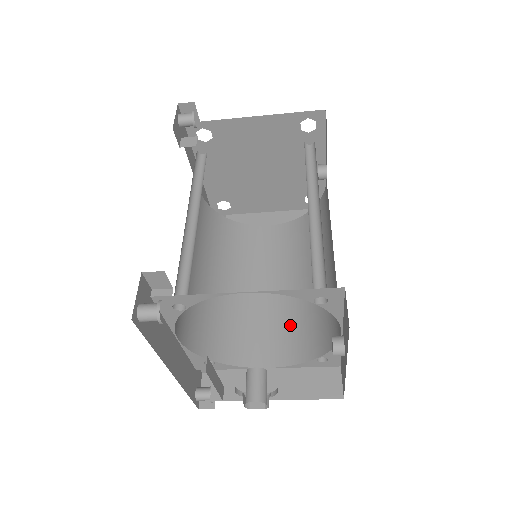
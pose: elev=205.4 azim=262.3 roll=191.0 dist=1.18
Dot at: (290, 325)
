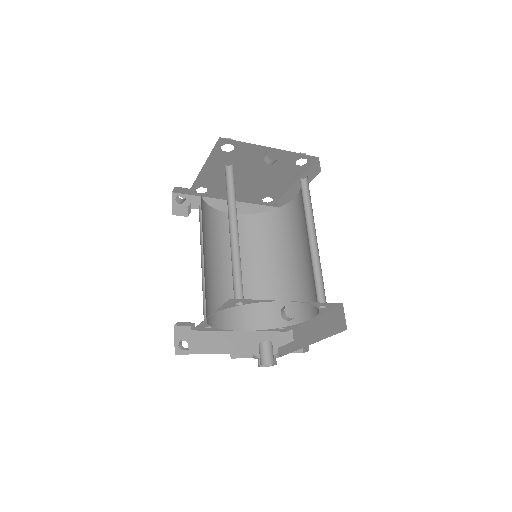
Dot at: (313, 282)
